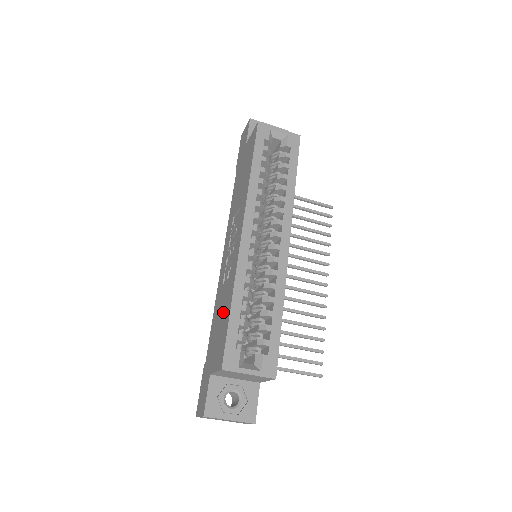
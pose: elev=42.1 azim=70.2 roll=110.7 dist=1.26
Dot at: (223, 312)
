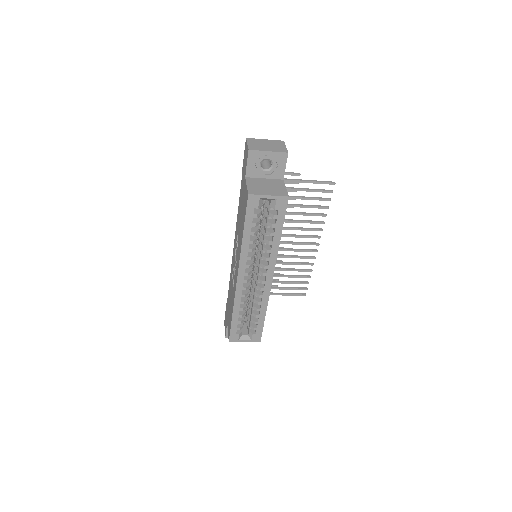
Dot at: (231, 304)
